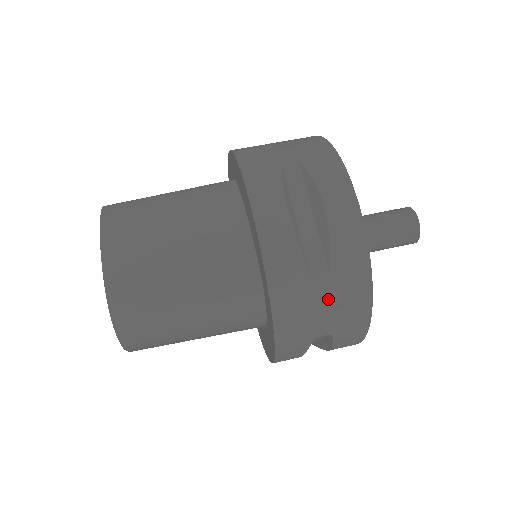
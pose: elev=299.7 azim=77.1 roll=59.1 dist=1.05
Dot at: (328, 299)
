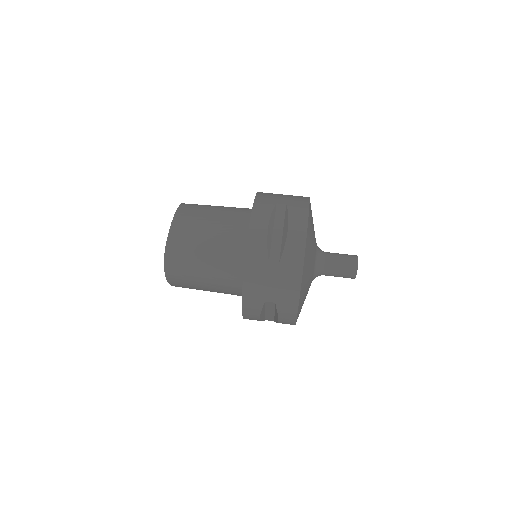
Dot at: (275, 278)
